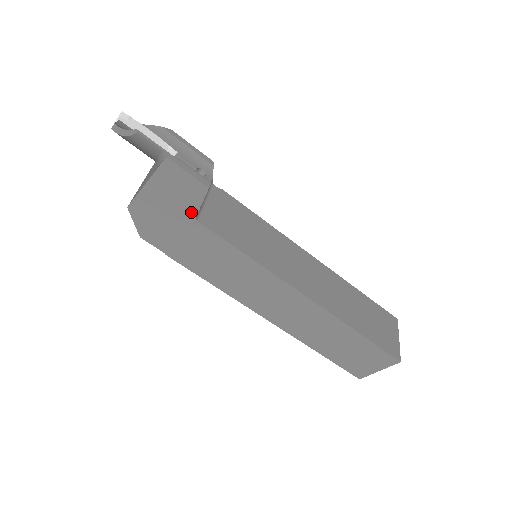
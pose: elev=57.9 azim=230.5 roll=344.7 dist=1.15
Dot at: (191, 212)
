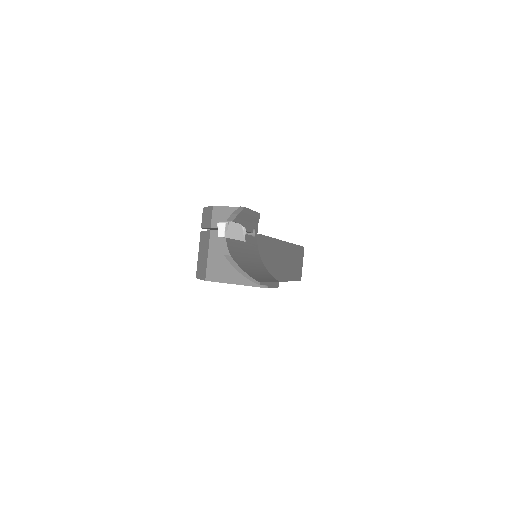
Dot at: occluded
